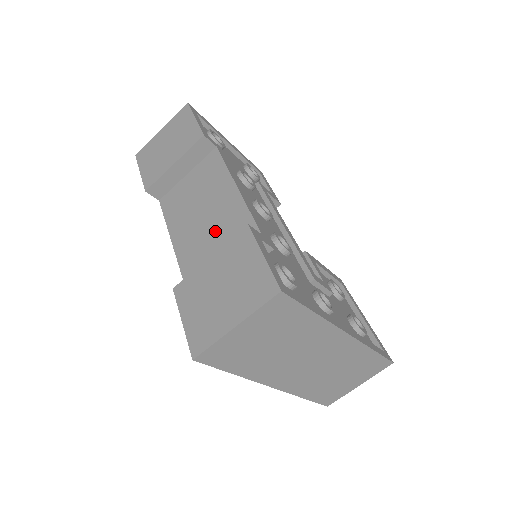
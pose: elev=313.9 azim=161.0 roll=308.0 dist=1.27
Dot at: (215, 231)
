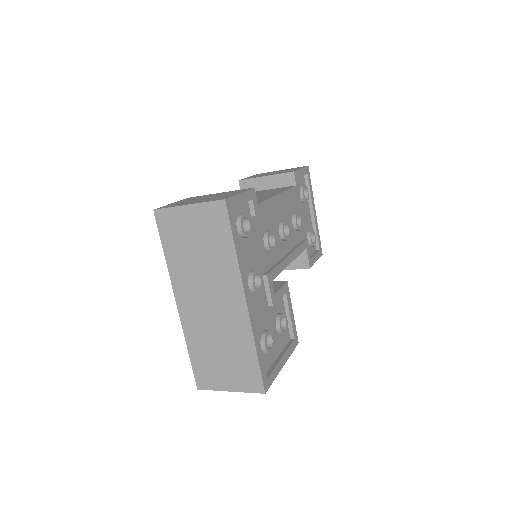
Dot at: occluded
